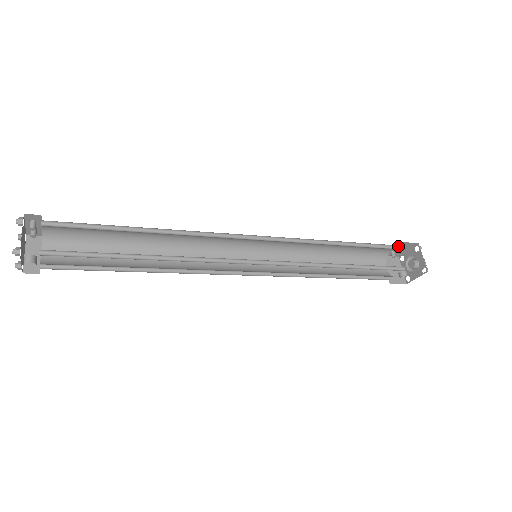
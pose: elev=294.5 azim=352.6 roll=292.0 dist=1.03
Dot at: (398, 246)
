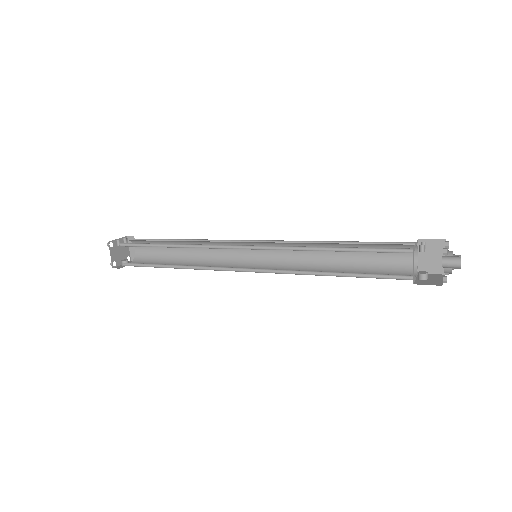
Dot at: (413, 248)
